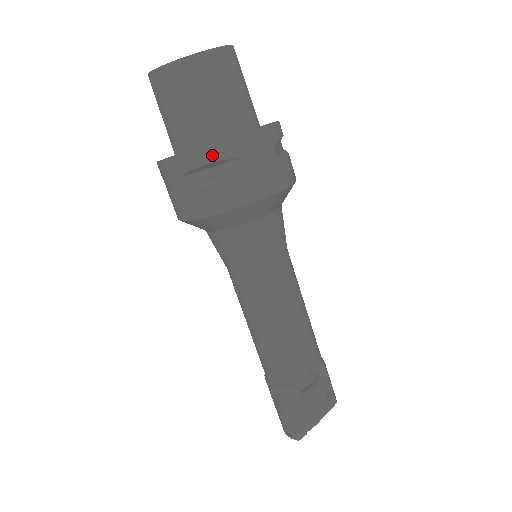
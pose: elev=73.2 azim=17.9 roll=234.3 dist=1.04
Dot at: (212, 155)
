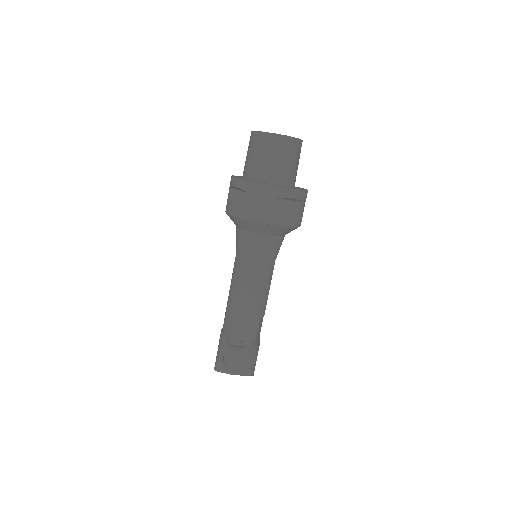
Dot at: (239, 184)
